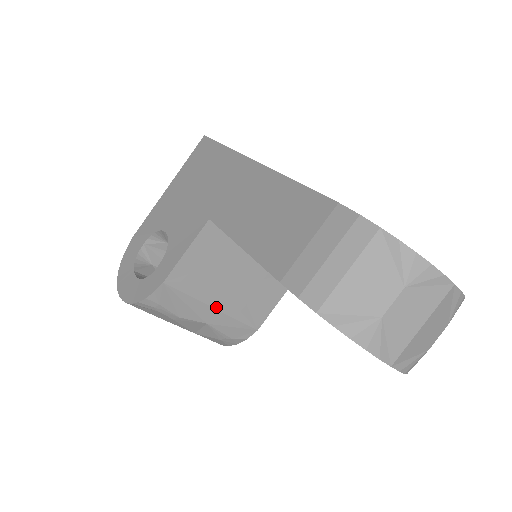
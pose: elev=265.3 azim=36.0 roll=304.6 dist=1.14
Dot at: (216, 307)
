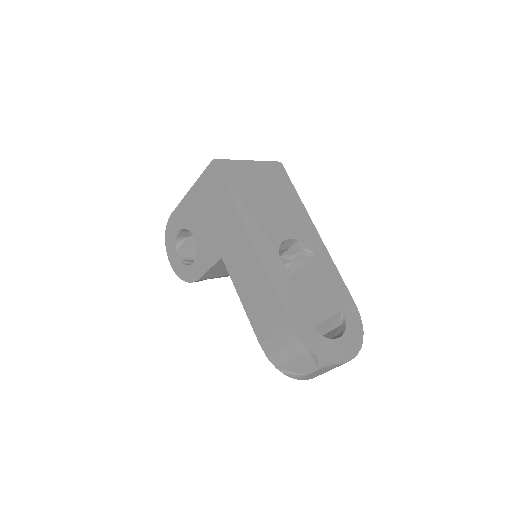
Dot at: occluded
